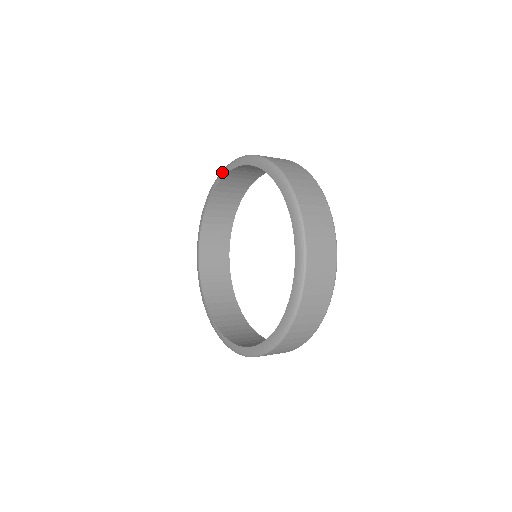
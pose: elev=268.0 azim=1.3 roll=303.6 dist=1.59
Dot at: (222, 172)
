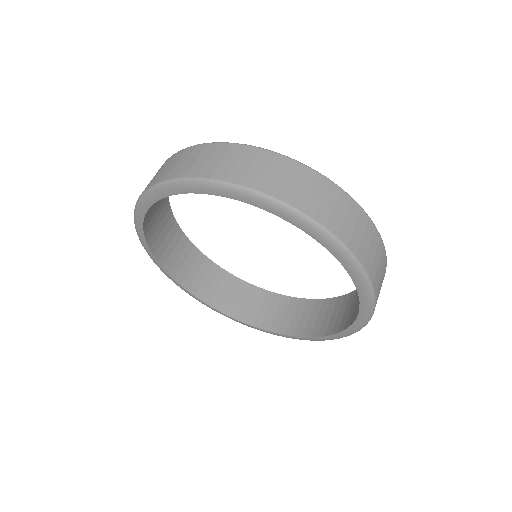
Dot at: (164, 189)
